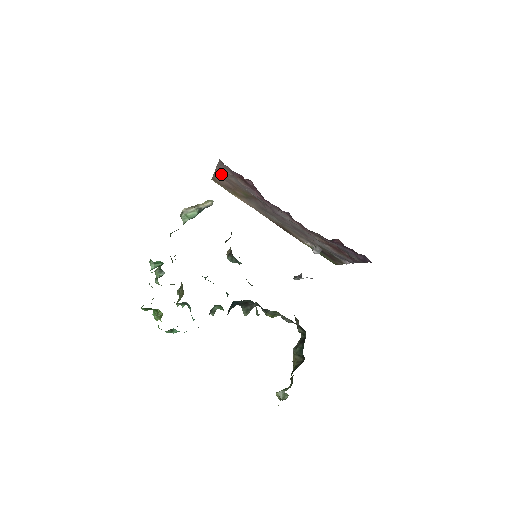
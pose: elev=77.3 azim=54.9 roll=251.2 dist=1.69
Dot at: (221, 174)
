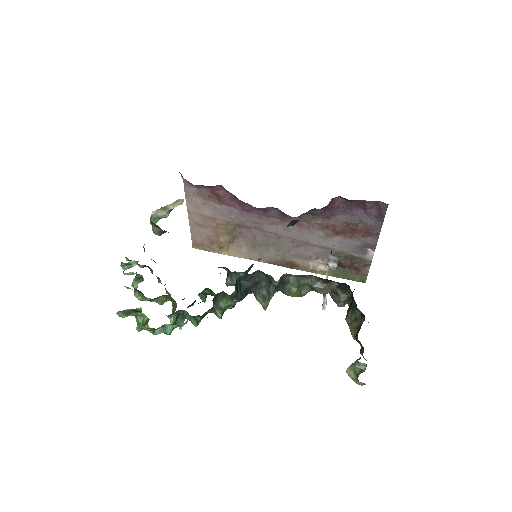
Dot at: (195, 217)
